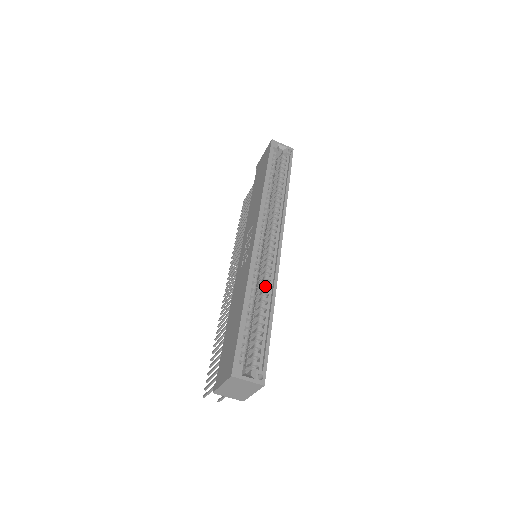
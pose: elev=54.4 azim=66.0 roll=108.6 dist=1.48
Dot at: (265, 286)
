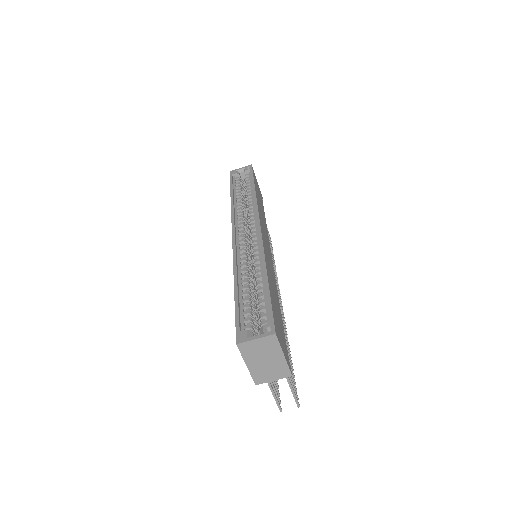
Dot at: (255, 263)
